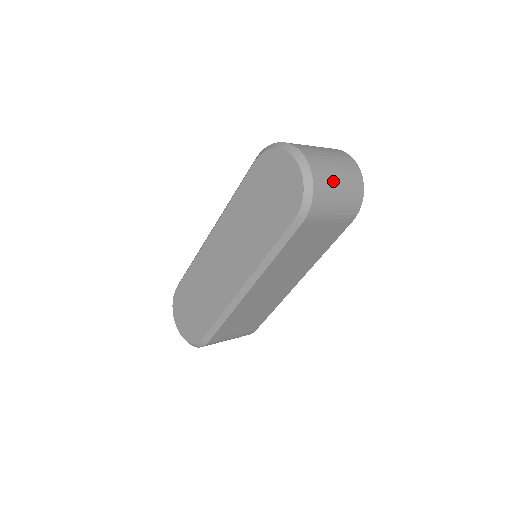
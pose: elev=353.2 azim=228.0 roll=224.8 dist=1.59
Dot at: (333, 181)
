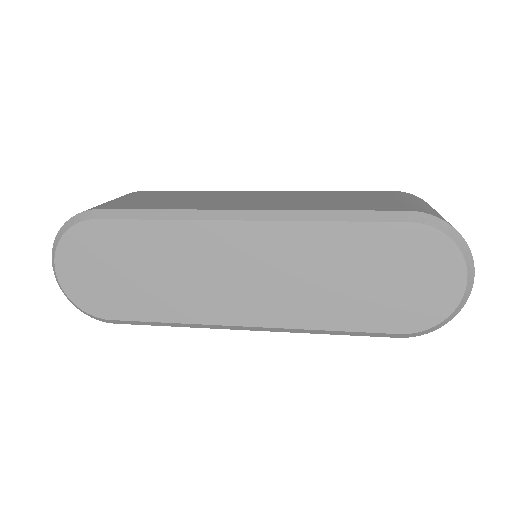
Dot at: occluded
